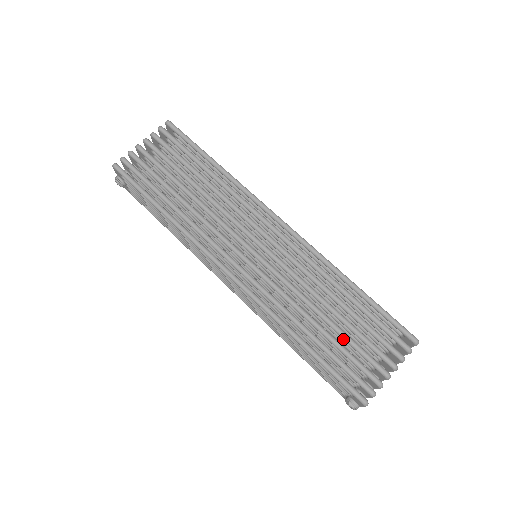
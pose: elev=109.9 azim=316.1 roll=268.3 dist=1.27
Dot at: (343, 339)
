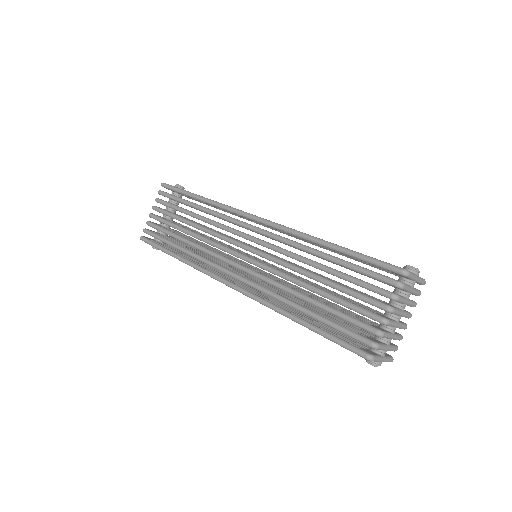
Dot at: occluded
